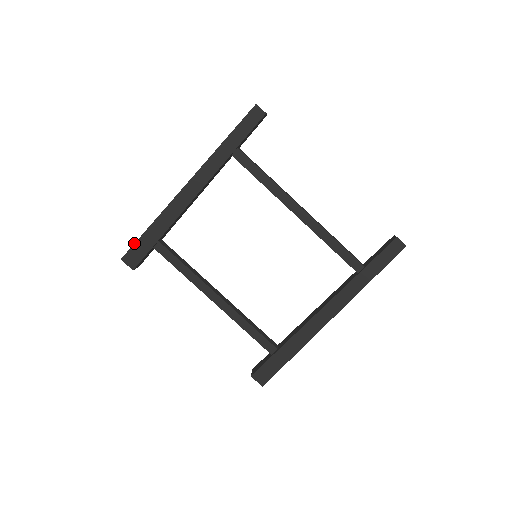
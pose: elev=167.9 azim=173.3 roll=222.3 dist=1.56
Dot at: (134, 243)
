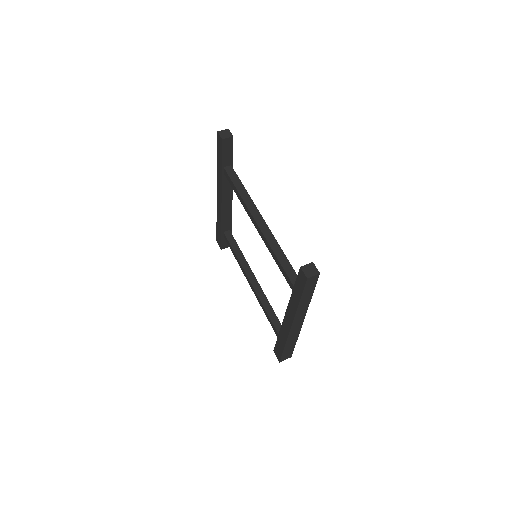
Dot at: (216, 231)
